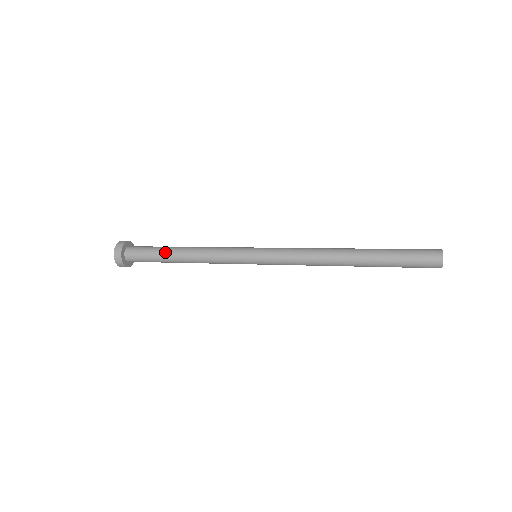
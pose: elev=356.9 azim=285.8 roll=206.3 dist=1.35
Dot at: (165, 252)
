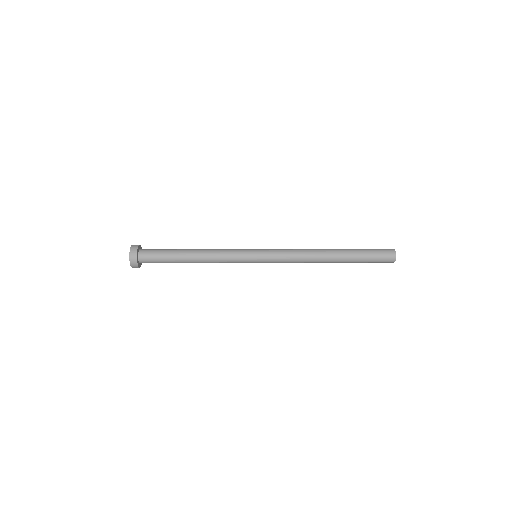
Dot at: (178, 260)
